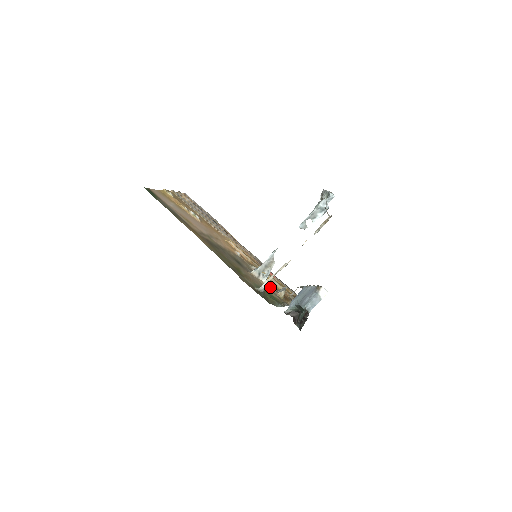
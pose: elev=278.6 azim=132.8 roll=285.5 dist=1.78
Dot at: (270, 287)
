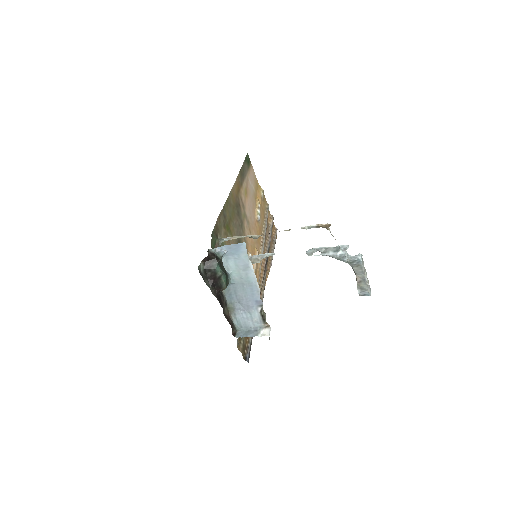
Dot at: occluded
